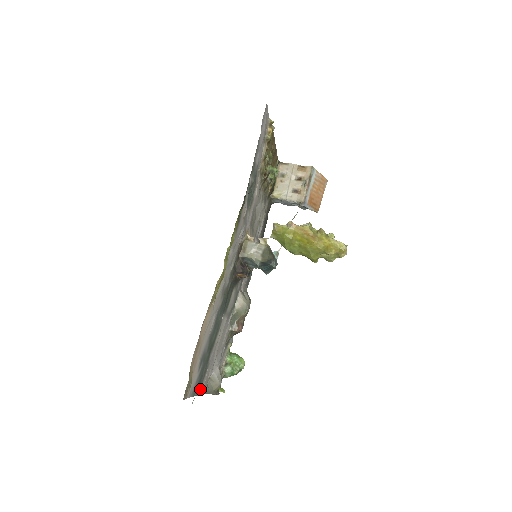
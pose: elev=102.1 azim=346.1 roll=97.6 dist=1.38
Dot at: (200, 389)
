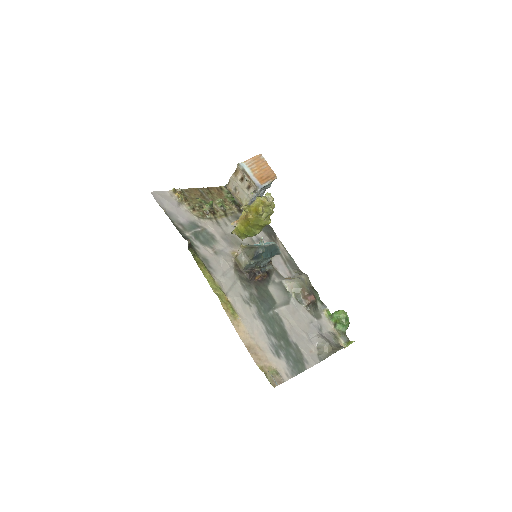
Dot at: (307, 364)
